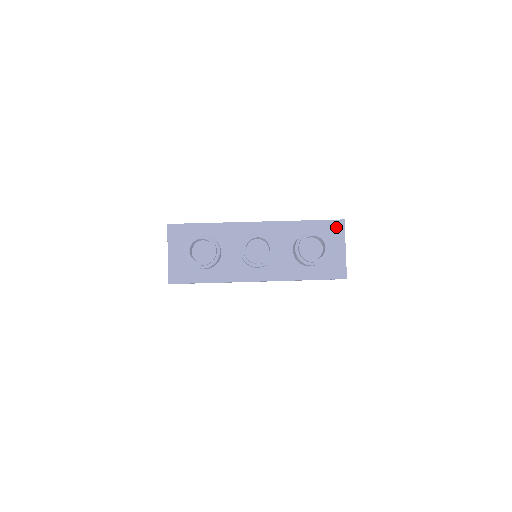
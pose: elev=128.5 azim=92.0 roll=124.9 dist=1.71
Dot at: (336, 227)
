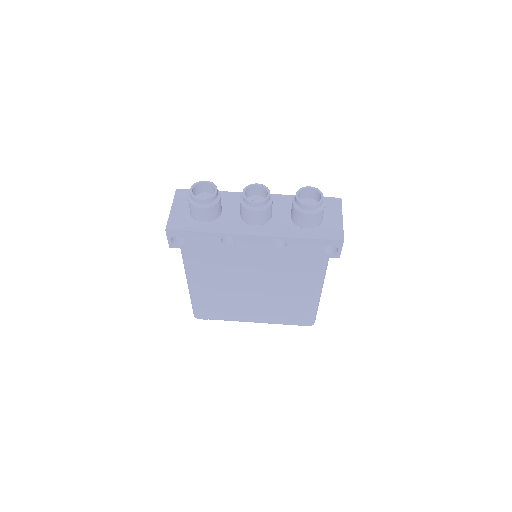
Dot at: (333, 202)
